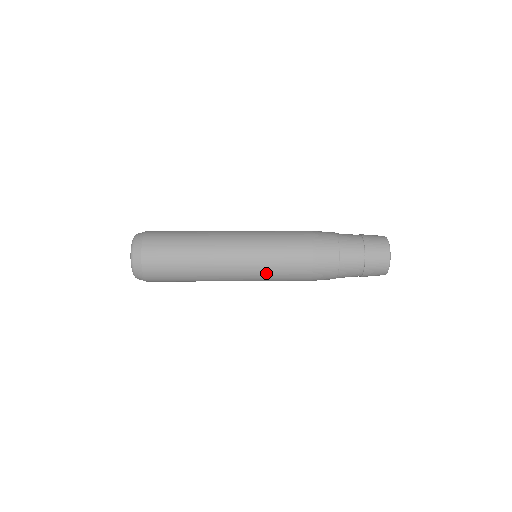
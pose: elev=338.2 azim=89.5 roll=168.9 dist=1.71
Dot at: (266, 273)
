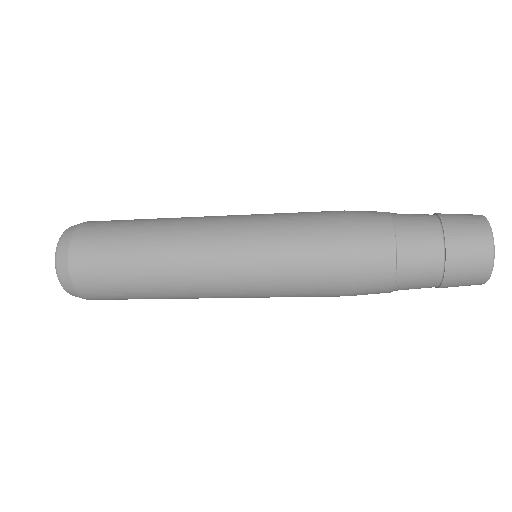
Dot at: (270, 294)
